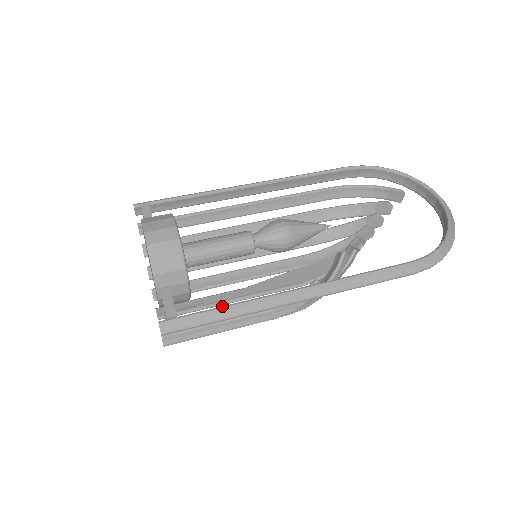
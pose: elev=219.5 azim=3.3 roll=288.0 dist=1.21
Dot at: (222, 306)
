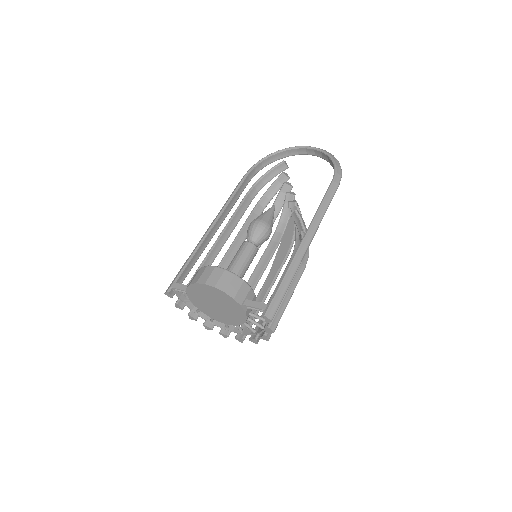
Dot at: (281, 280)
